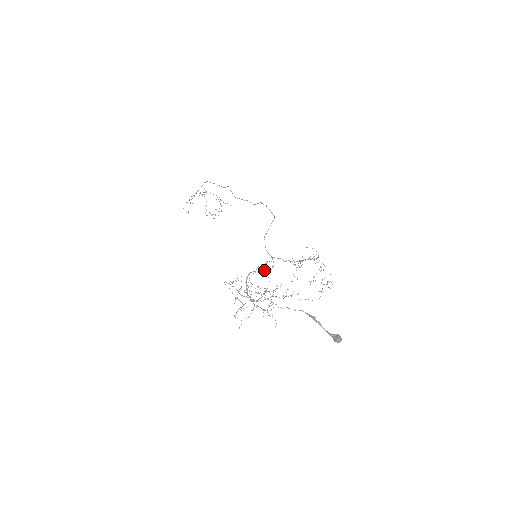
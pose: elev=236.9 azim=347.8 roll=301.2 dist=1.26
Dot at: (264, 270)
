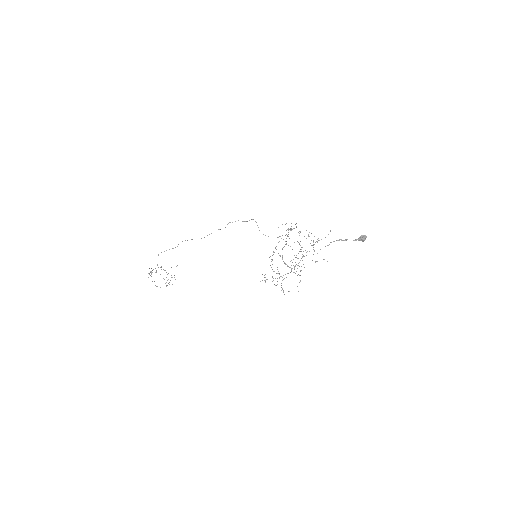
Dot at: occluded
